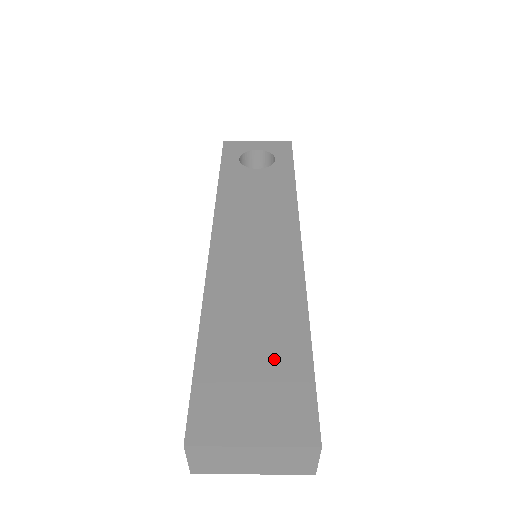
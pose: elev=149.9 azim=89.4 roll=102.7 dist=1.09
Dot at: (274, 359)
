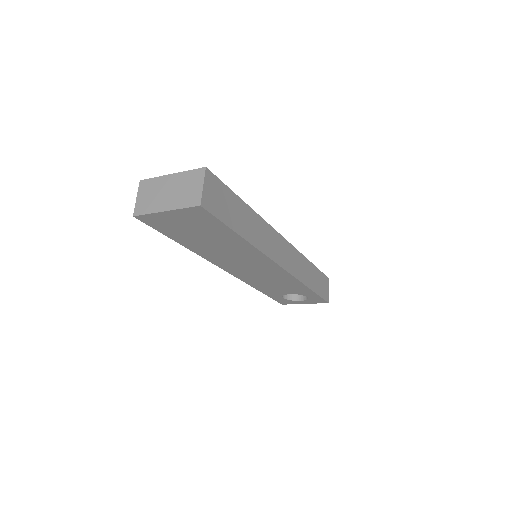
Dot at: occluded
